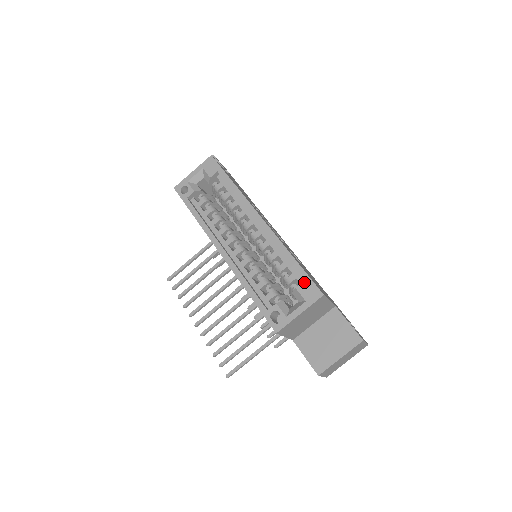
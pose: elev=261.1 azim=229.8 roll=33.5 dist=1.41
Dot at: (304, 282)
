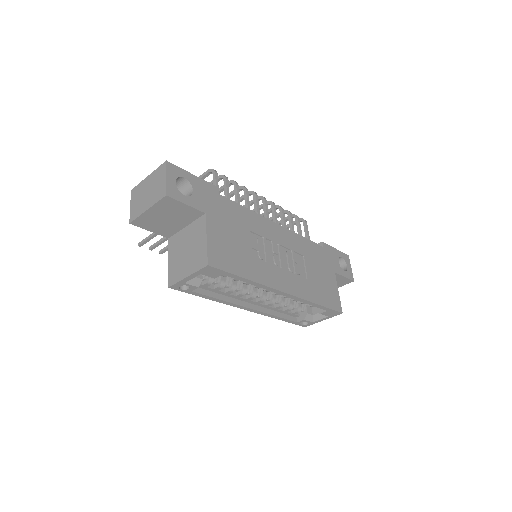
Dot at: (327, 312)
